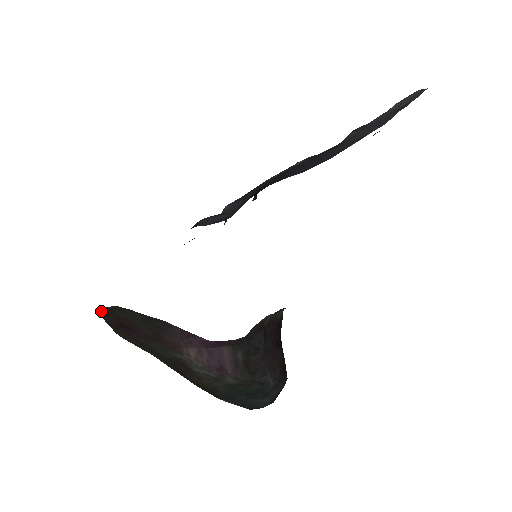
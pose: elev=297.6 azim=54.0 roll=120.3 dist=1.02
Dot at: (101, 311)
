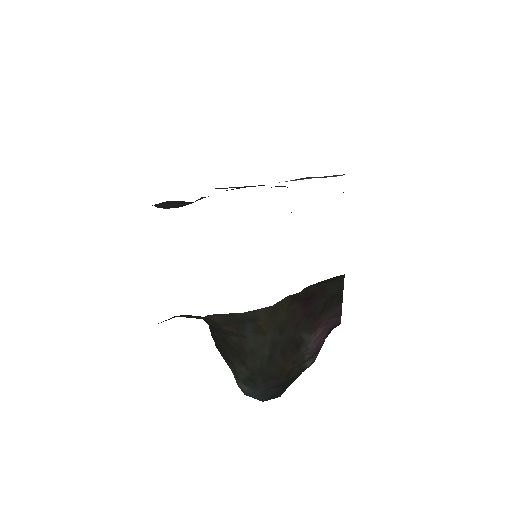
Dot at: (332, 278)
